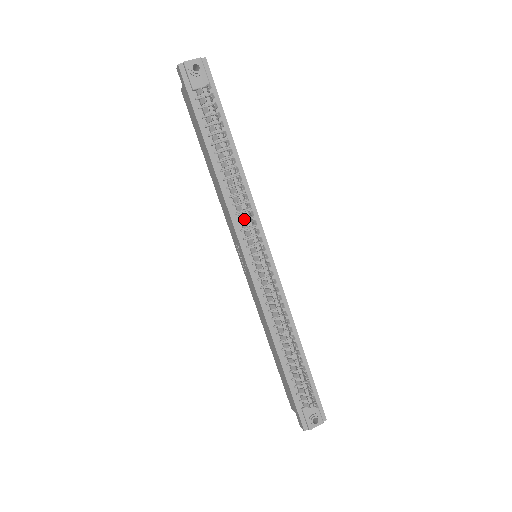
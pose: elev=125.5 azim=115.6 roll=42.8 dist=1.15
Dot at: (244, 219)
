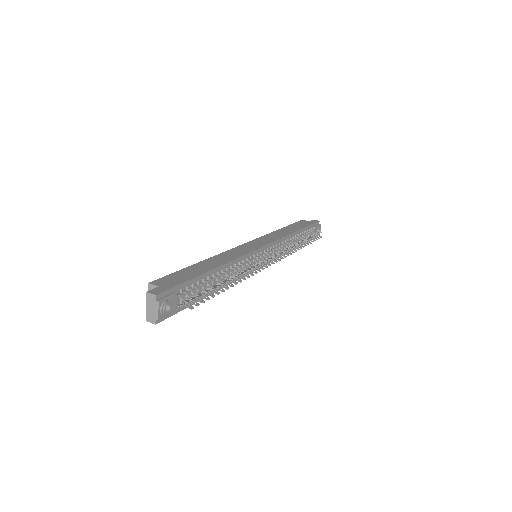
Dot at: occluded
